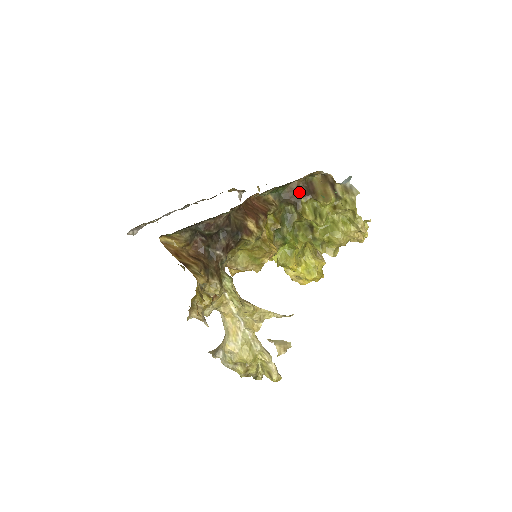
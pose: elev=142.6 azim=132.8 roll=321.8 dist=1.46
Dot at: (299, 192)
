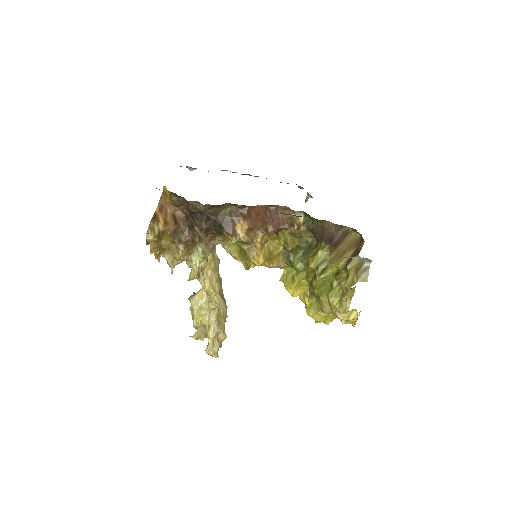
Dot at: (326, 234)
